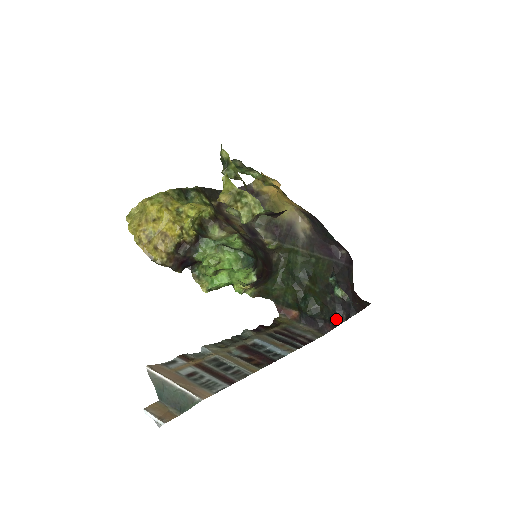
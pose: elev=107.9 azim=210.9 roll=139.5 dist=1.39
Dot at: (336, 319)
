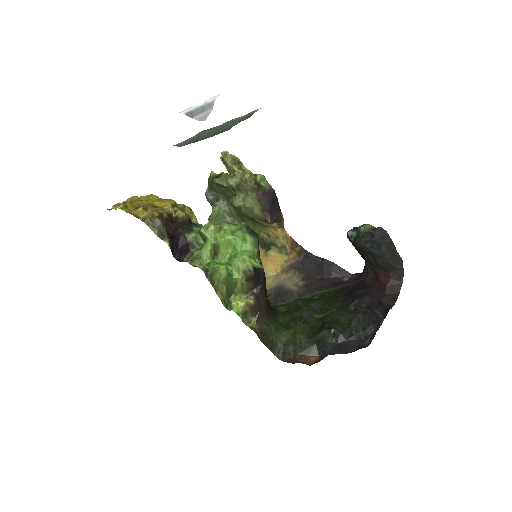
Dot at: (372, 322)
